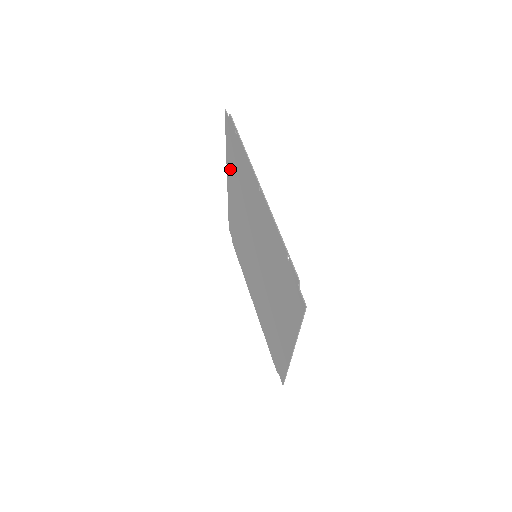
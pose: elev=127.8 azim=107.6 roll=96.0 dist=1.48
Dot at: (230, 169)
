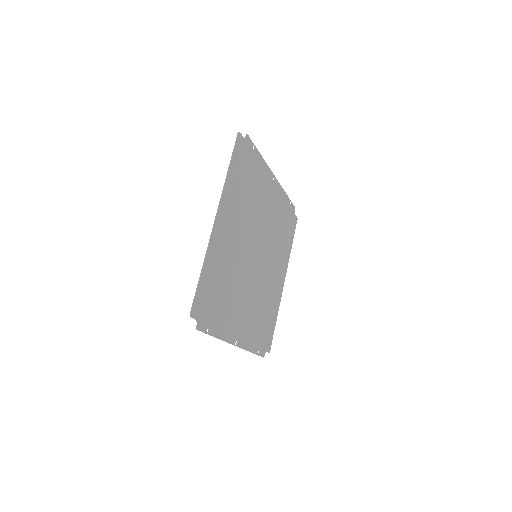
Dot at: (285, 257)
